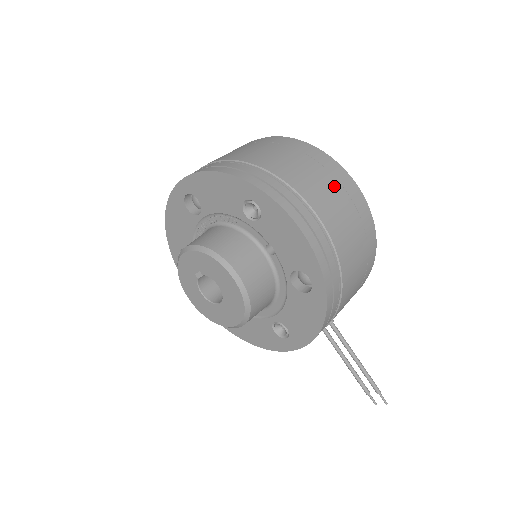
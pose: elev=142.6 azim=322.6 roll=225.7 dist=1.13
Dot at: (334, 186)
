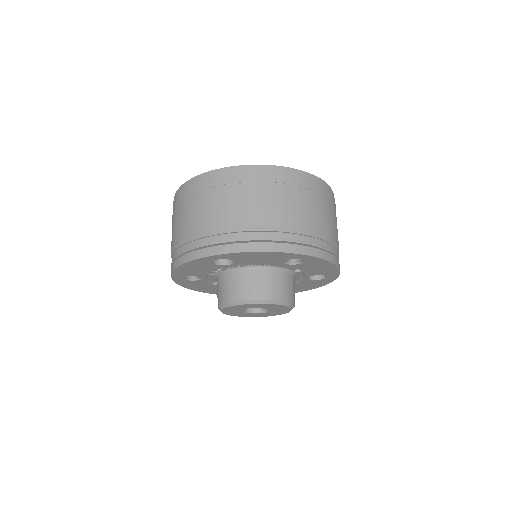
Dot at: (328, 206)
